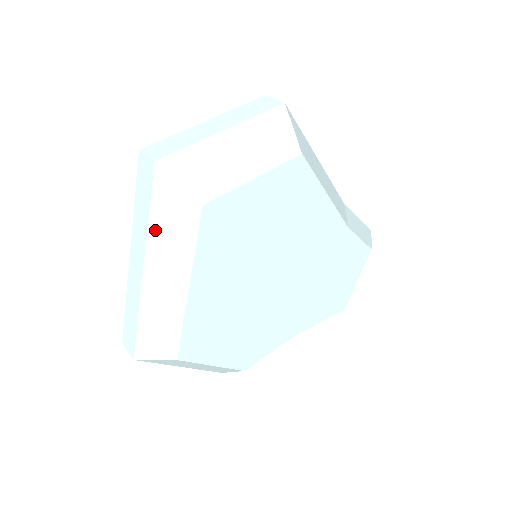
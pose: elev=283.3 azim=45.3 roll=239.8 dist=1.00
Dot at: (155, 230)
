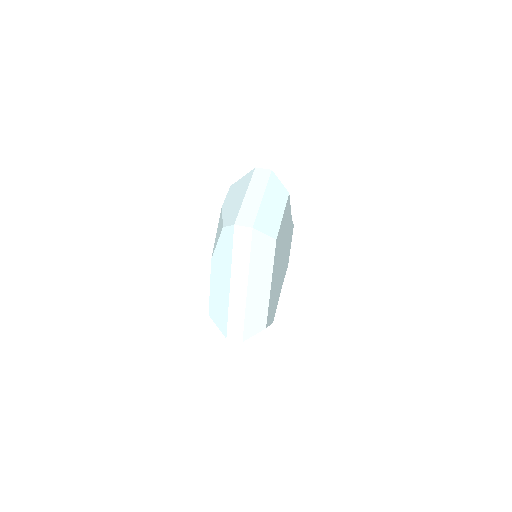
Dot at: (253, 263)
